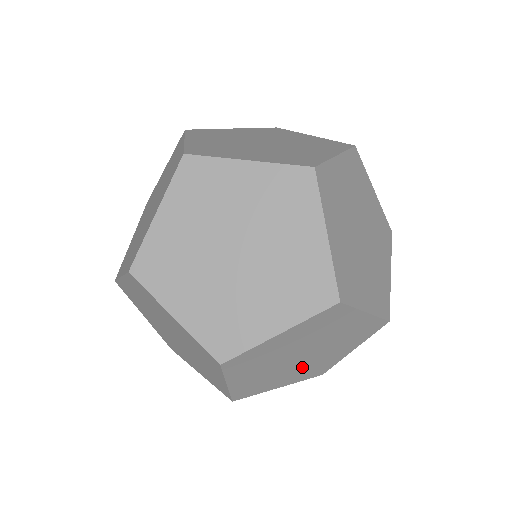
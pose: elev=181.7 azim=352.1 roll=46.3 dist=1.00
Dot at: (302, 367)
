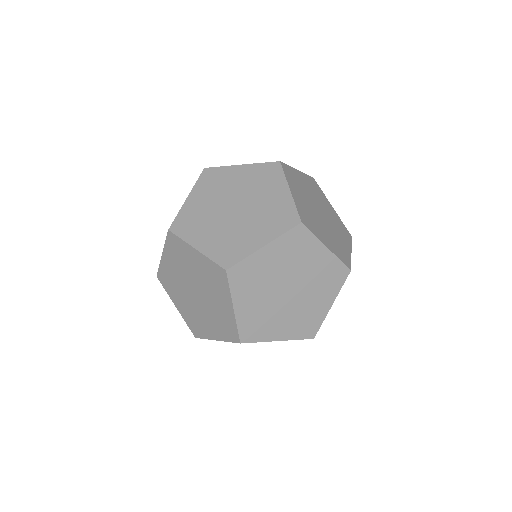
Dot at: (266, 306)
